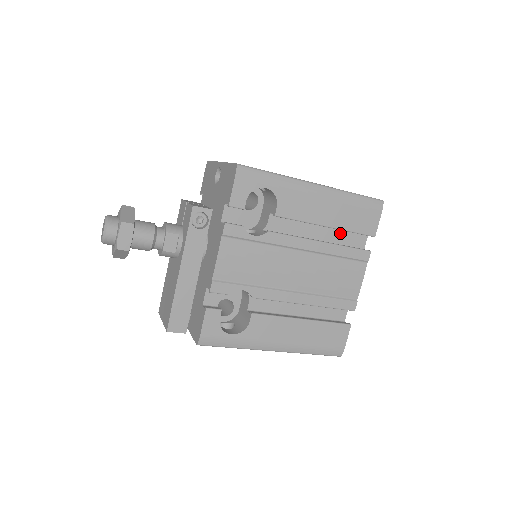
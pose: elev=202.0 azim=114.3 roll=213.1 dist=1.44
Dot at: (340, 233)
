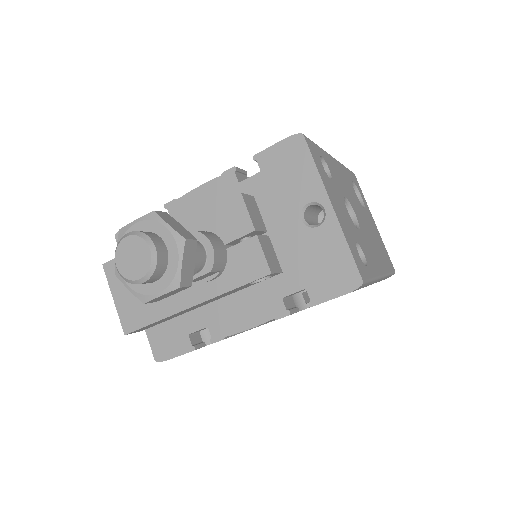
Dot at: occluded
